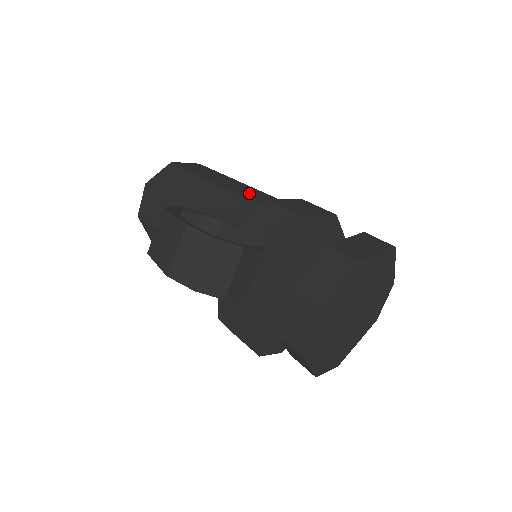
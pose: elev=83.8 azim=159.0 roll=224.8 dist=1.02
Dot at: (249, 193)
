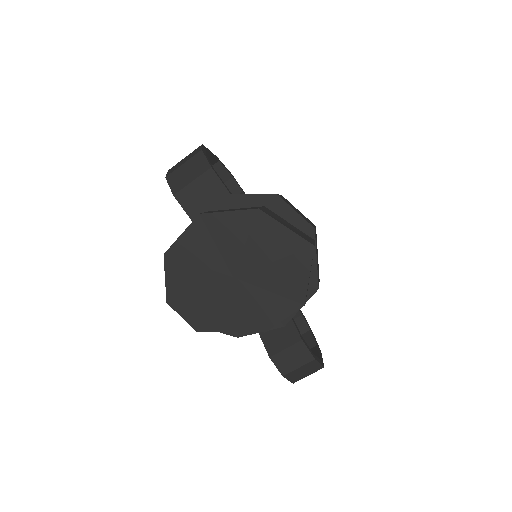
Dot at: occluded
